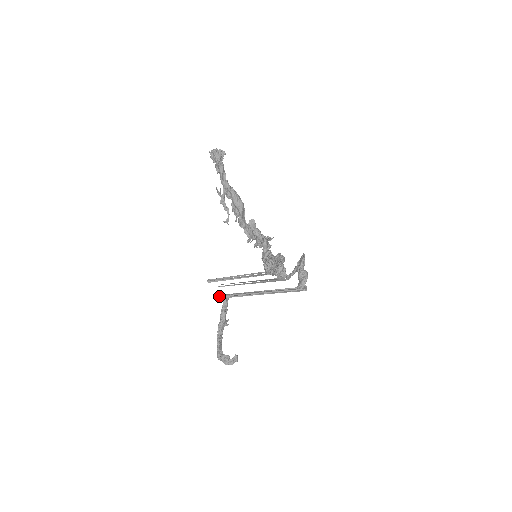
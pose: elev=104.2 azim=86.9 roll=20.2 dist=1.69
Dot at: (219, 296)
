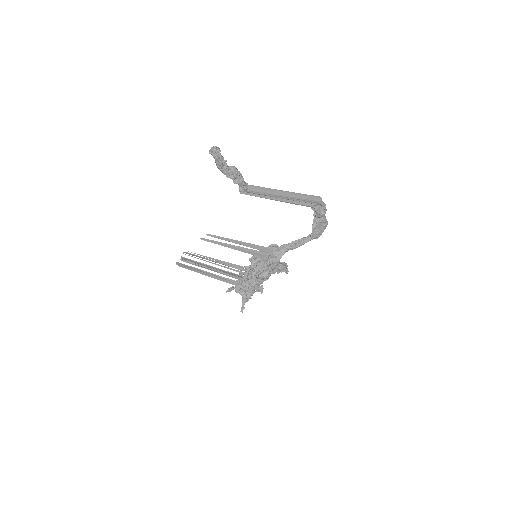
Dot at: occluded
